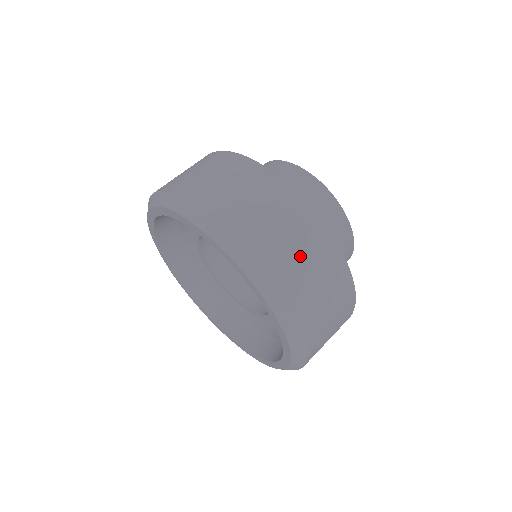
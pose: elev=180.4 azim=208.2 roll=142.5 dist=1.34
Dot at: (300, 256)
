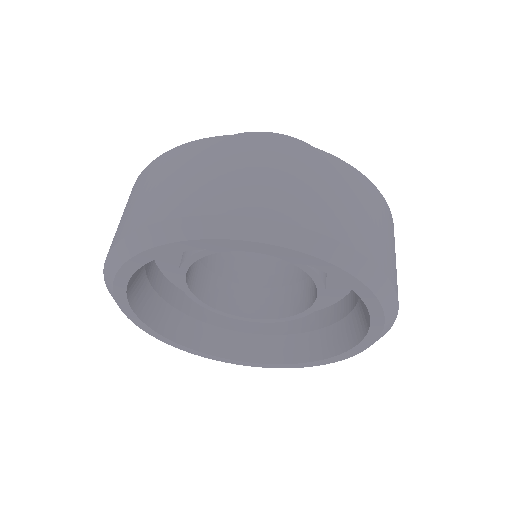
Dot at: (389, 243)
